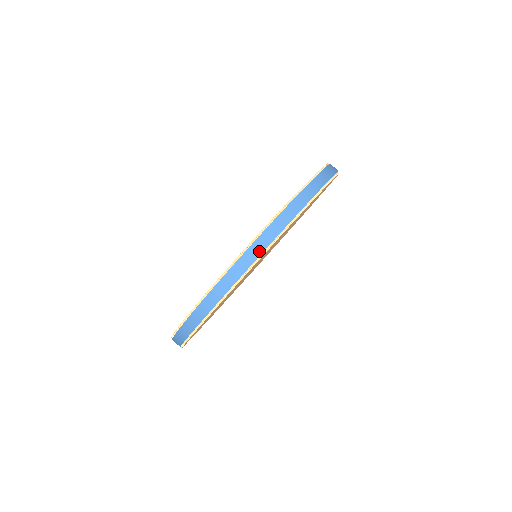
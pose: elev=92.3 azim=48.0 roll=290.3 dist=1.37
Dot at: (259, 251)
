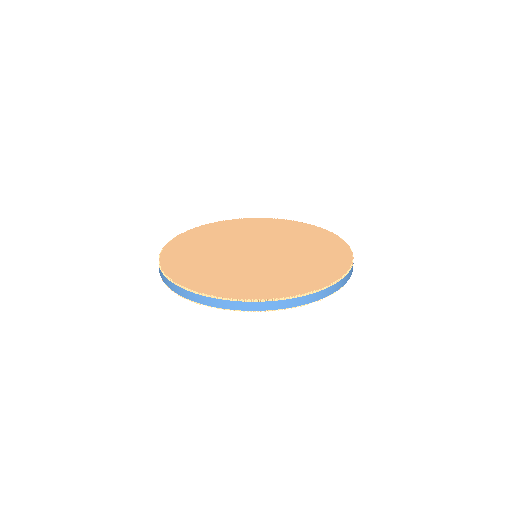
Dot at: (177, 292)
